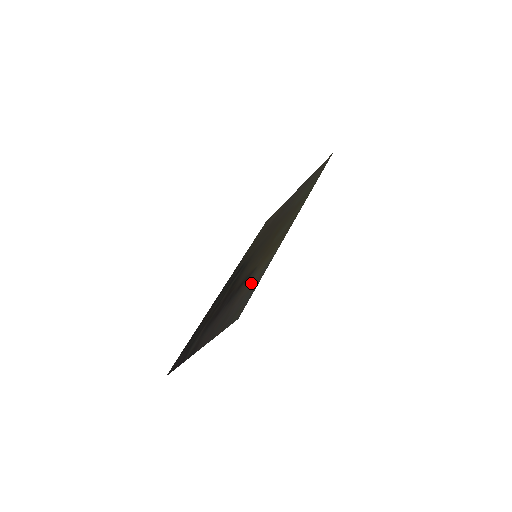
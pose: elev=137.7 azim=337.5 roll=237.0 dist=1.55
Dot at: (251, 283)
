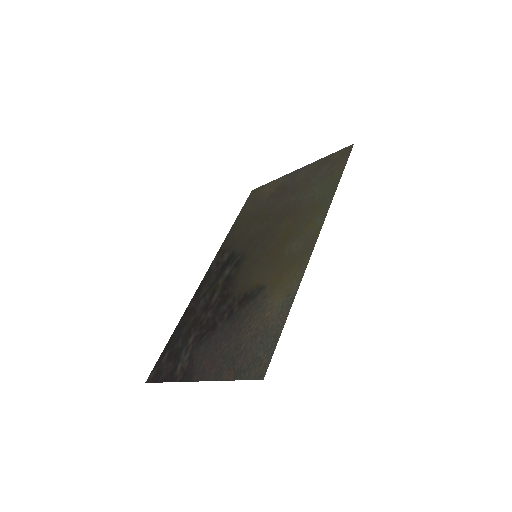
Dot at: (266, 316)
